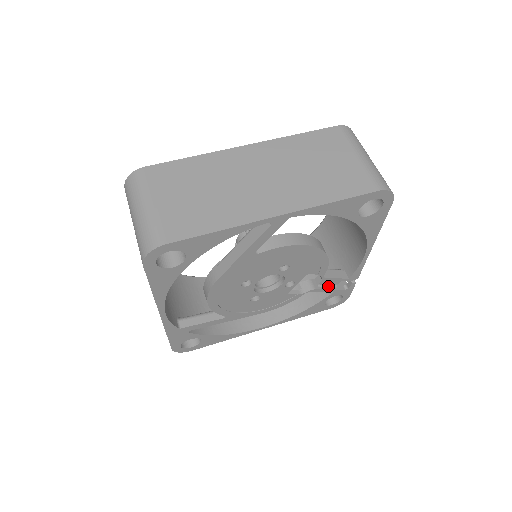
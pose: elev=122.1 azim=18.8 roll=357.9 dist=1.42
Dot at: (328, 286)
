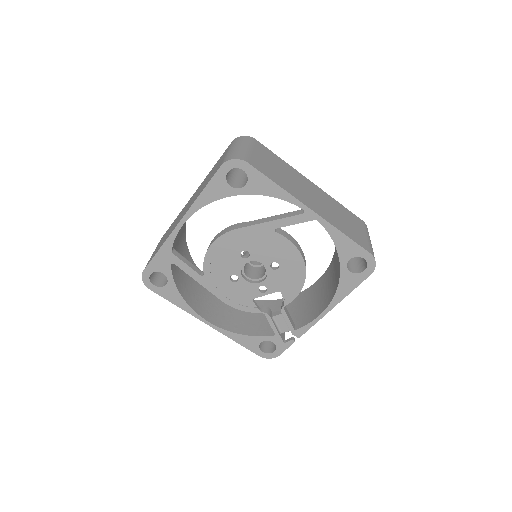
Dot at: (277, 326)
